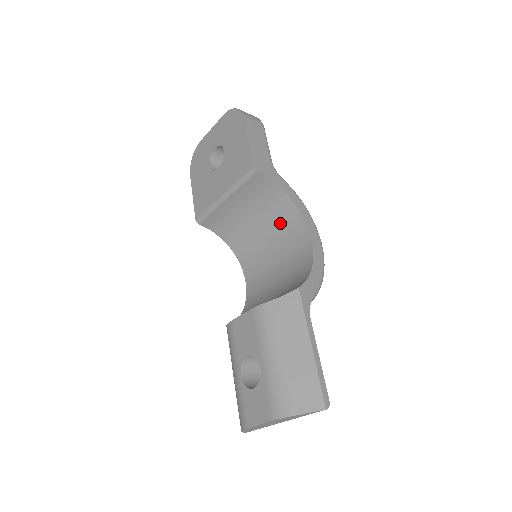
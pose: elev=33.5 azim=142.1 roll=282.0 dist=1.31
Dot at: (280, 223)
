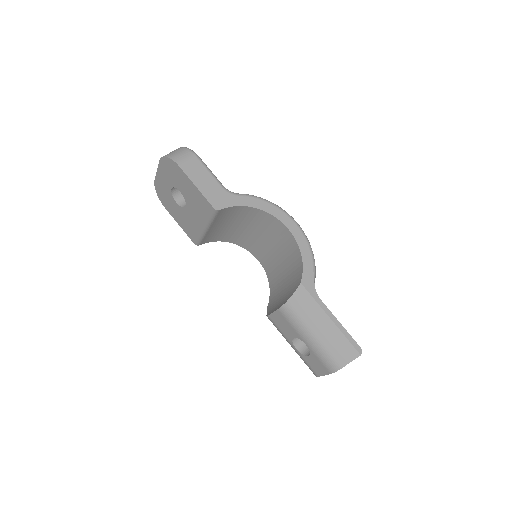
Dot at: (258, 222)
